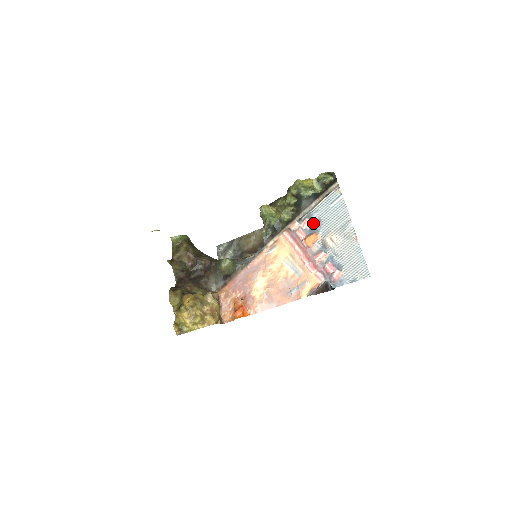
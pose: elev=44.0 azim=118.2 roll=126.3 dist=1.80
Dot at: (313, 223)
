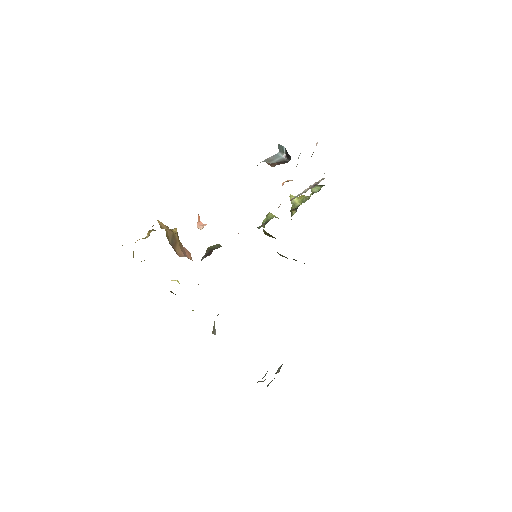
Dot at: occluded
